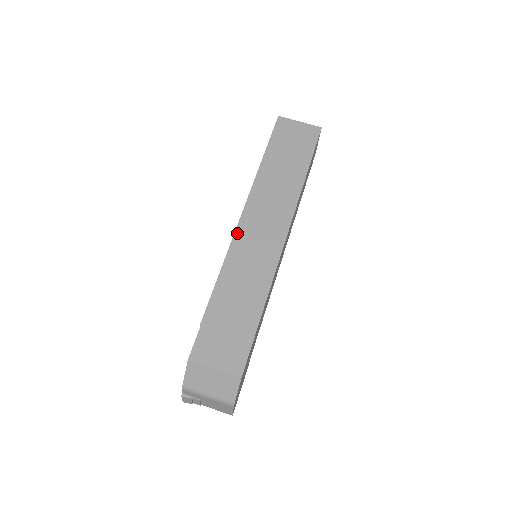
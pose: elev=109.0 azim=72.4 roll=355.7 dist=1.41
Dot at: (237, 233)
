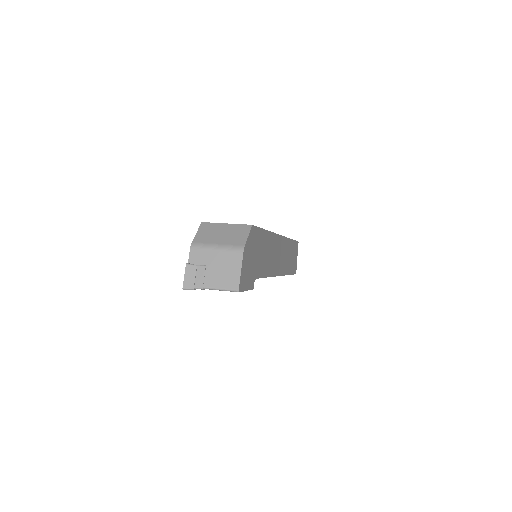
Dot at: occluded
